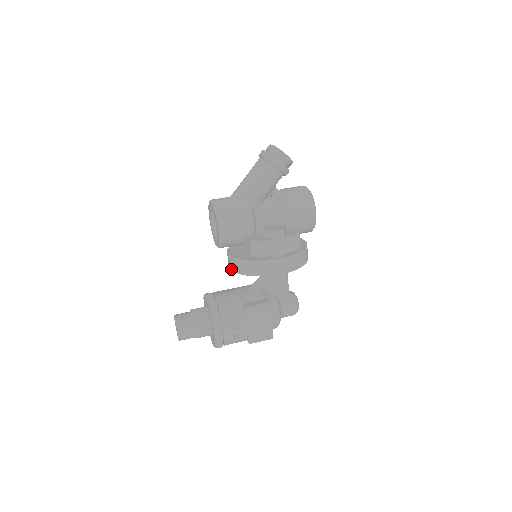
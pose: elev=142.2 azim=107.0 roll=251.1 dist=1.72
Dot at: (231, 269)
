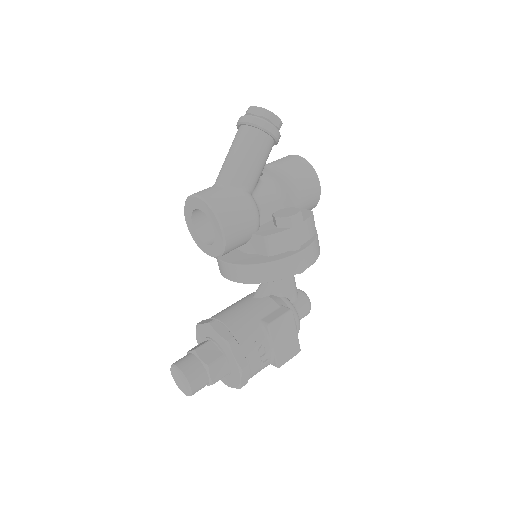
Dot at: (234, 281)
